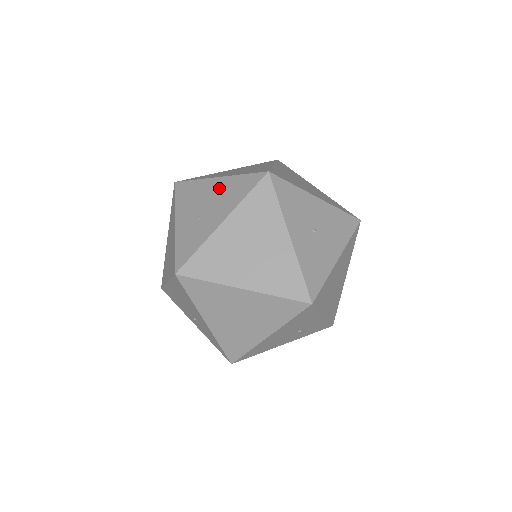
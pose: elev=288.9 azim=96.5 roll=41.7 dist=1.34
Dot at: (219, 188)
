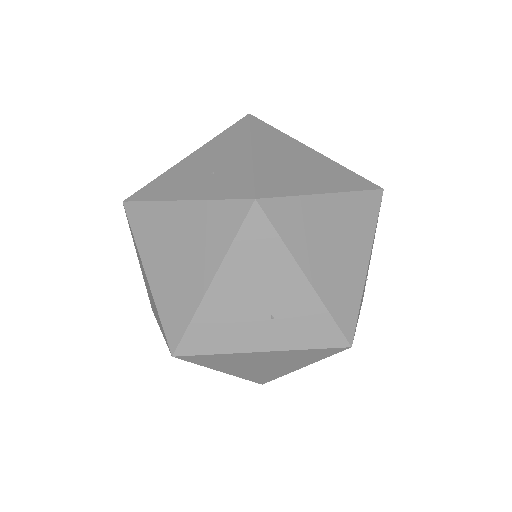
Dot at: (204, 153)
